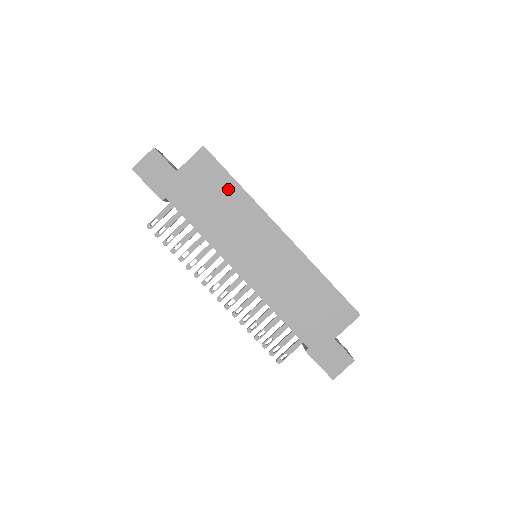
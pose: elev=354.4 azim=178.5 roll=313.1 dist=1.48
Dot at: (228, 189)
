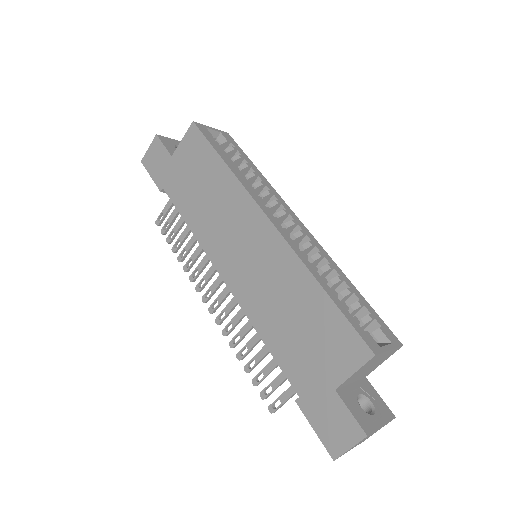
Dot at: (213, 168)
